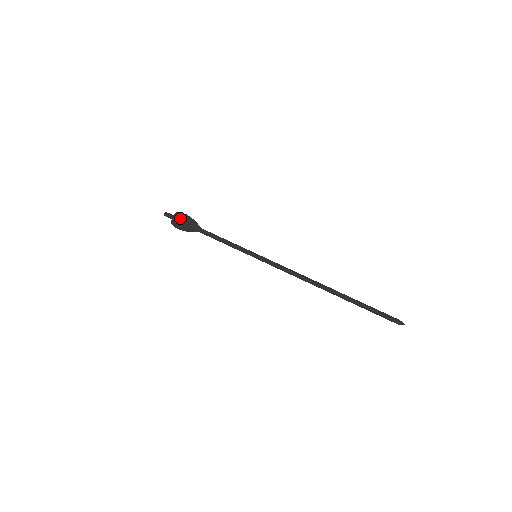
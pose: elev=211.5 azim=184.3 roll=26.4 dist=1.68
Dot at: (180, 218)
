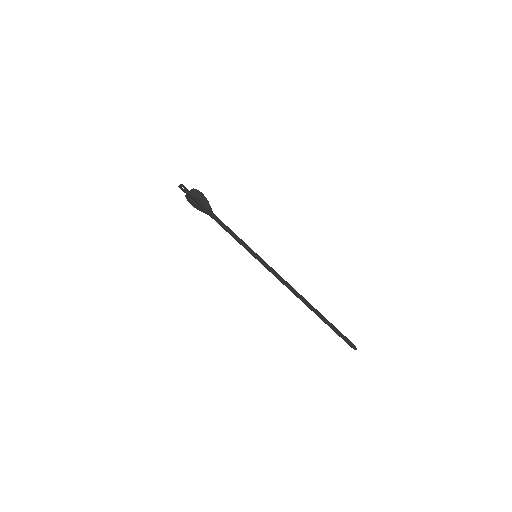
Dot at: (195, 195)
